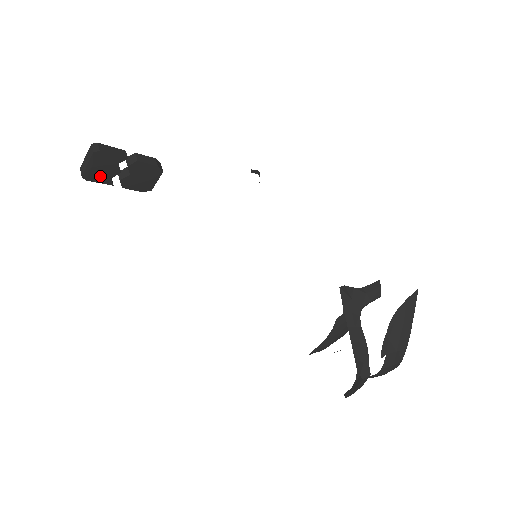
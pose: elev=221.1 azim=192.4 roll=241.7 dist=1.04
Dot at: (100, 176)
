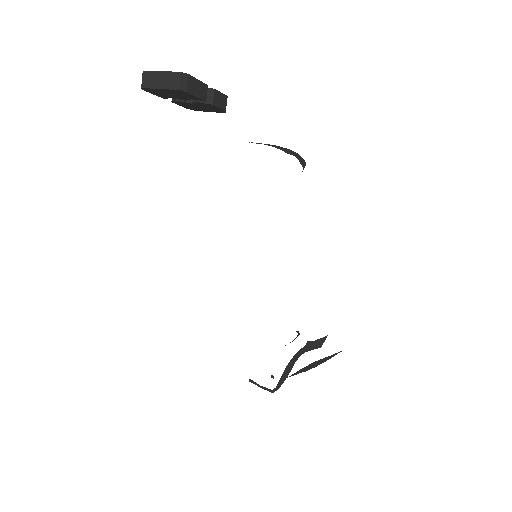
Dot at: (161, 94)
